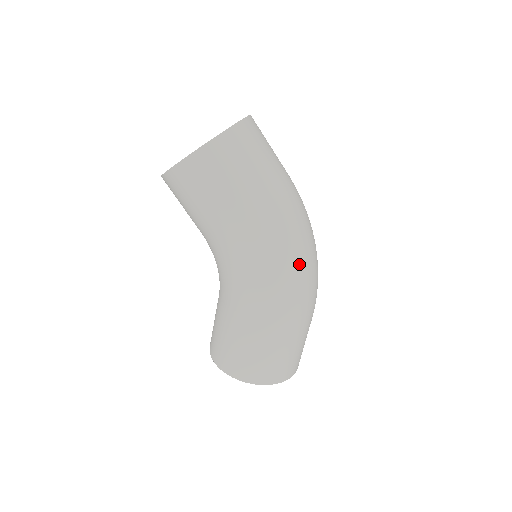
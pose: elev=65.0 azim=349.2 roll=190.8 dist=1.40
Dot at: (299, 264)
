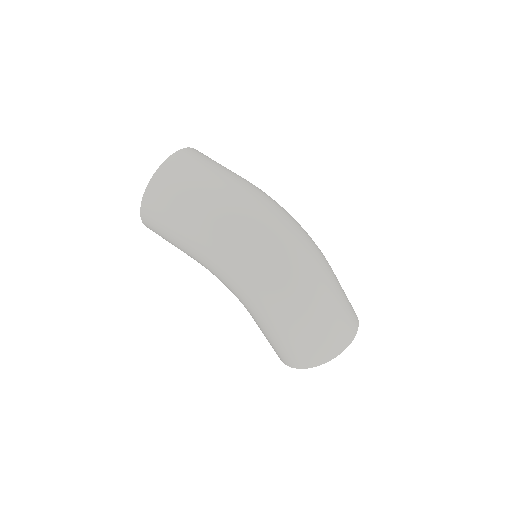
Dot at: (257, 261)
